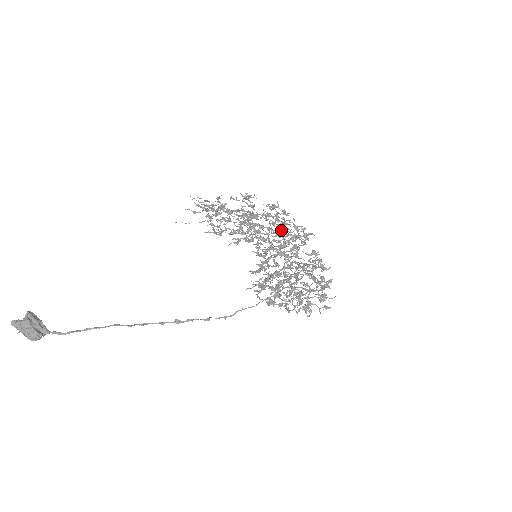
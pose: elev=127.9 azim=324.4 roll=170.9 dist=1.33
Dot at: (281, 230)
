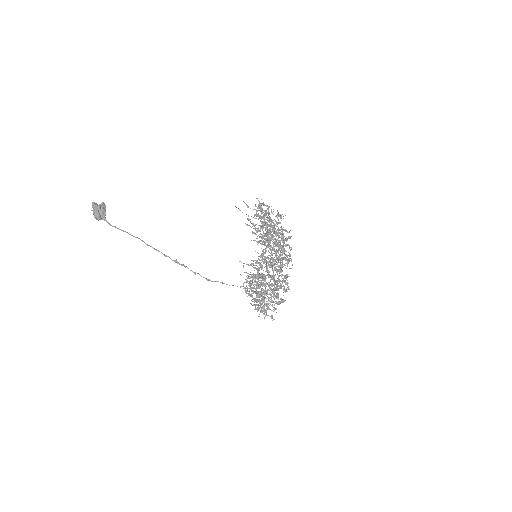
Dot at: (278, 248)
